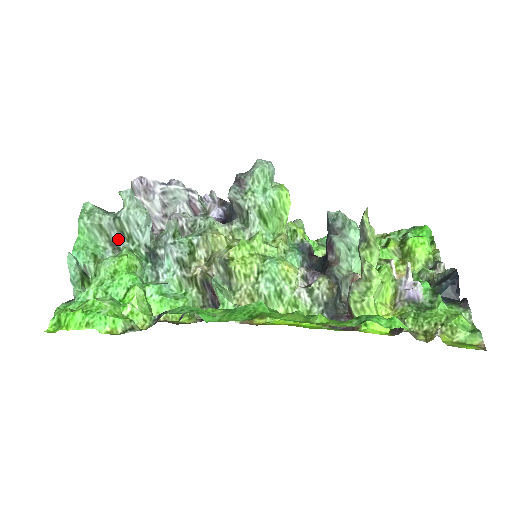
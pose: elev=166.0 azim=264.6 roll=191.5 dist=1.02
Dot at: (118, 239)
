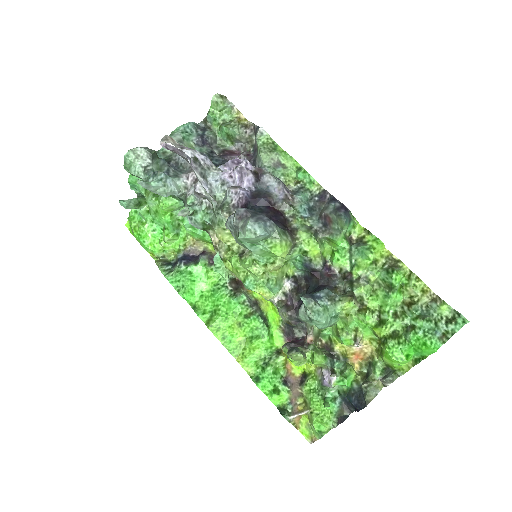
Dot at: occluded
